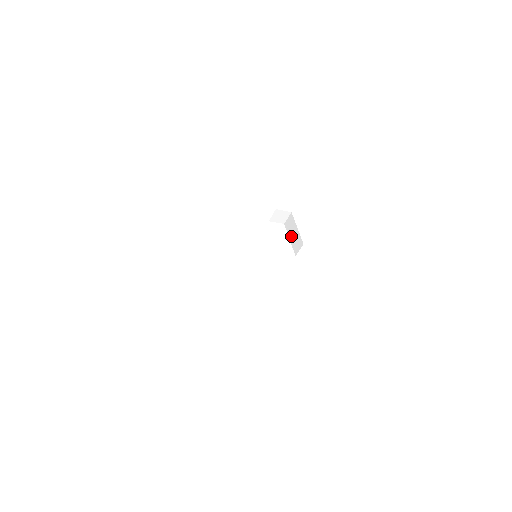
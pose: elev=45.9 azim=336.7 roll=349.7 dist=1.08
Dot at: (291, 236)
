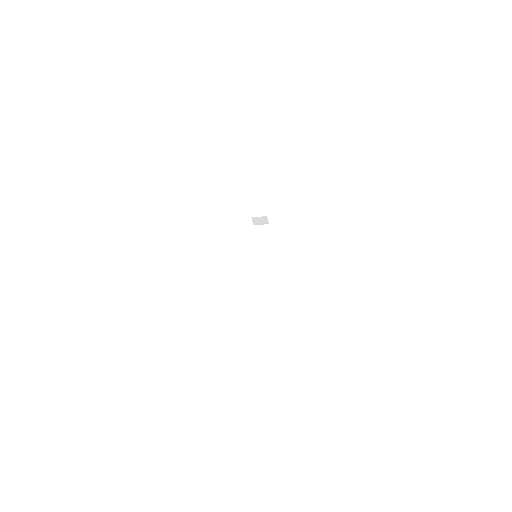
Dot at: (258, 243)
